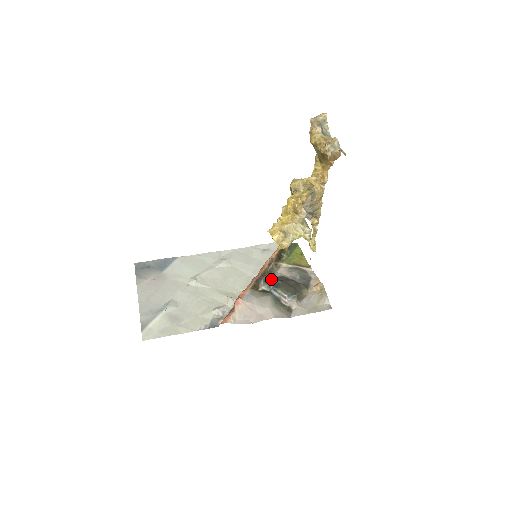
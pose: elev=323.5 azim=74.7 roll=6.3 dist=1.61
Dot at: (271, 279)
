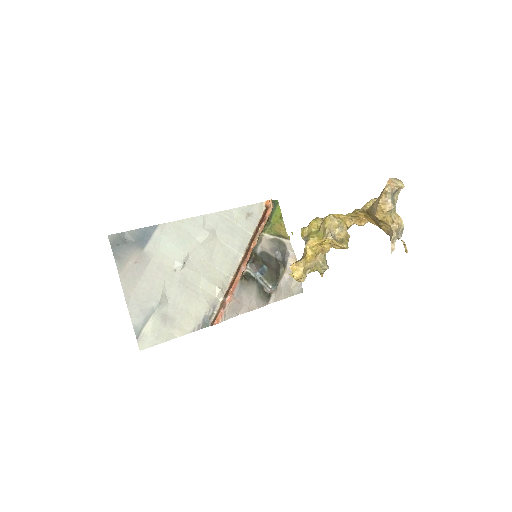
Dot at: (257, 262)
